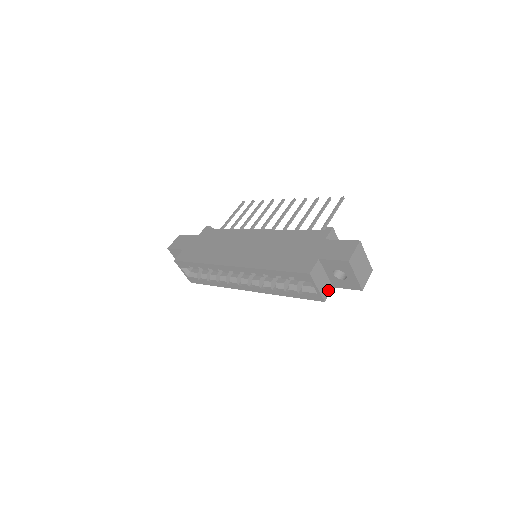
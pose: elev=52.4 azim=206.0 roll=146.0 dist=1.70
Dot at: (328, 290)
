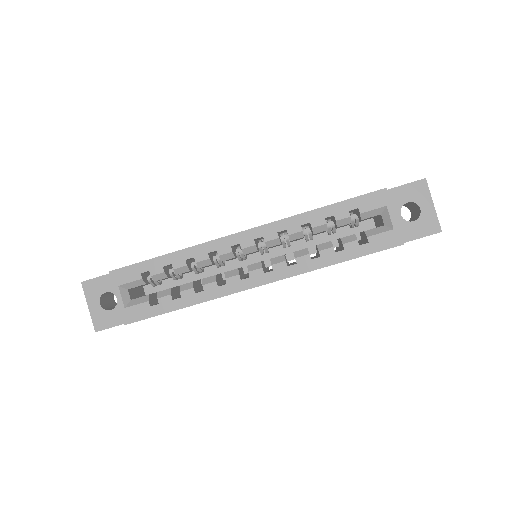
Dot at: occluded
